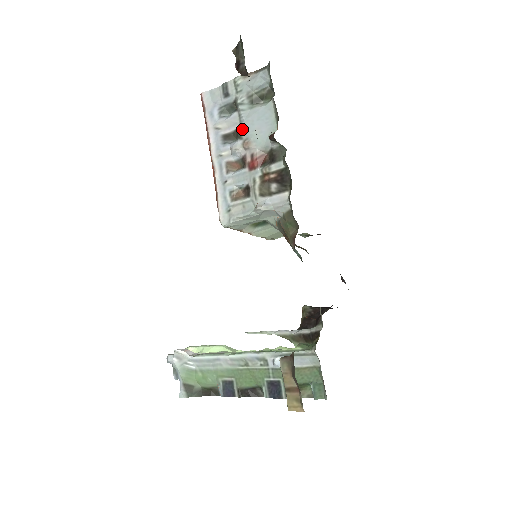
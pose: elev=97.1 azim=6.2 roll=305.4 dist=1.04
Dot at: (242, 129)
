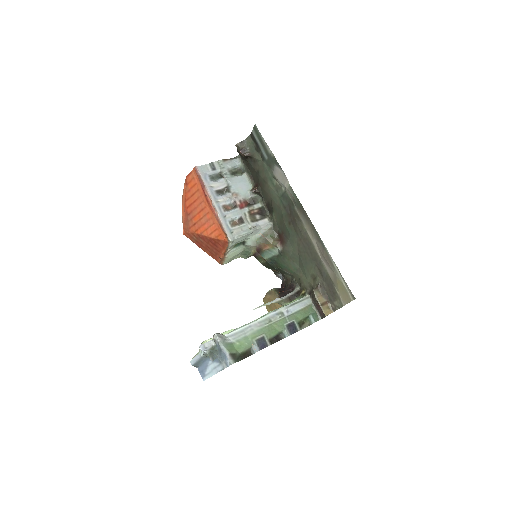
Dot at: (230, 187)
